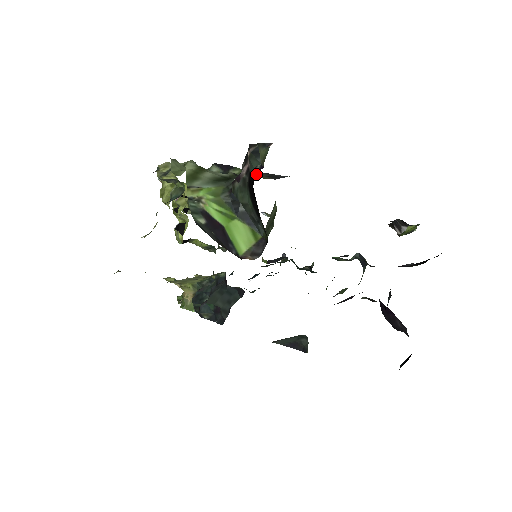
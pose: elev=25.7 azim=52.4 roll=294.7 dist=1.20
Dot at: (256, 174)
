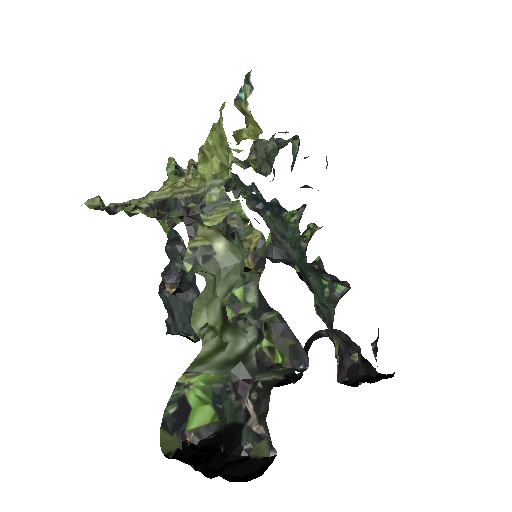
Dot at: (284, 334)
